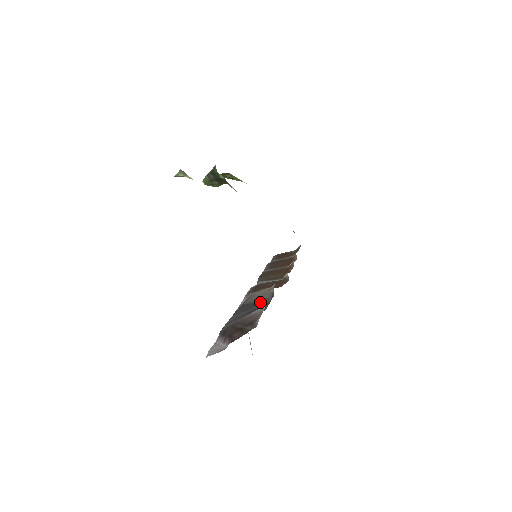
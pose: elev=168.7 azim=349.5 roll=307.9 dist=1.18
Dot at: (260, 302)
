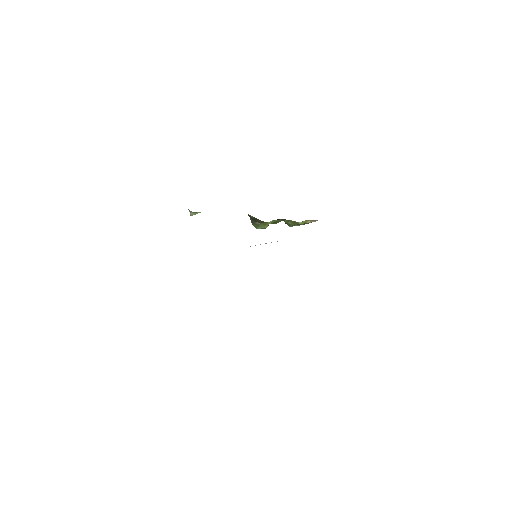
Dot at: occluded
